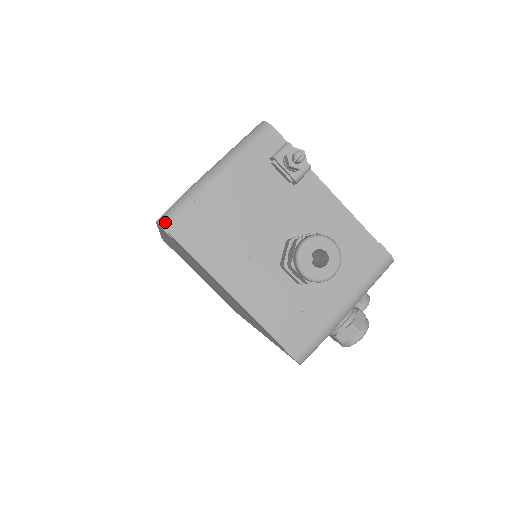
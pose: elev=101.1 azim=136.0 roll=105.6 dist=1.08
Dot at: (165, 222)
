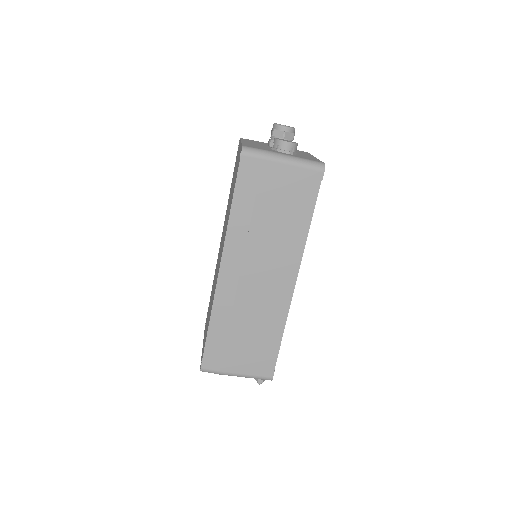
Dot at: occluded
